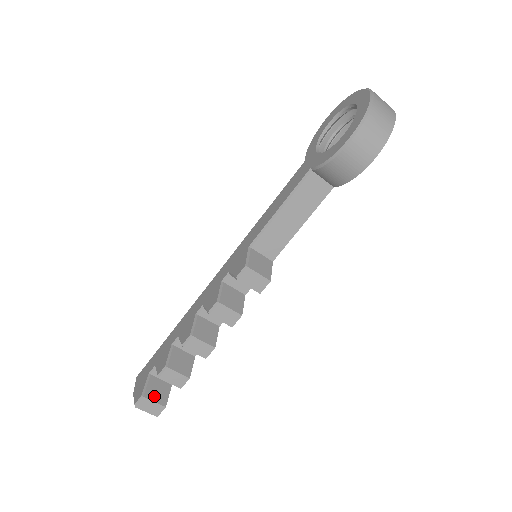
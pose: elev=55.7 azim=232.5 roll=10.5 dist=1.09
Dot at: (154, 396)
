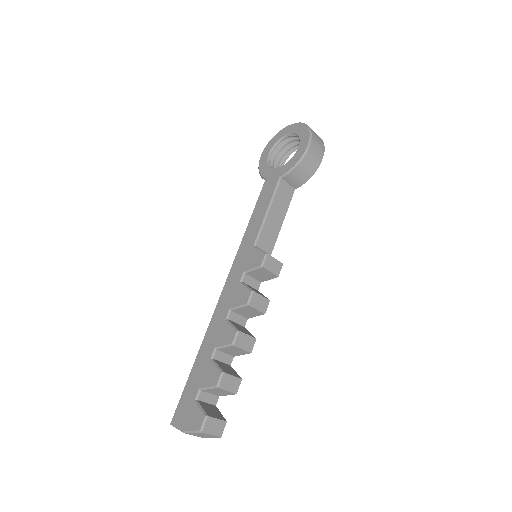
Dot at: (213, 415)
